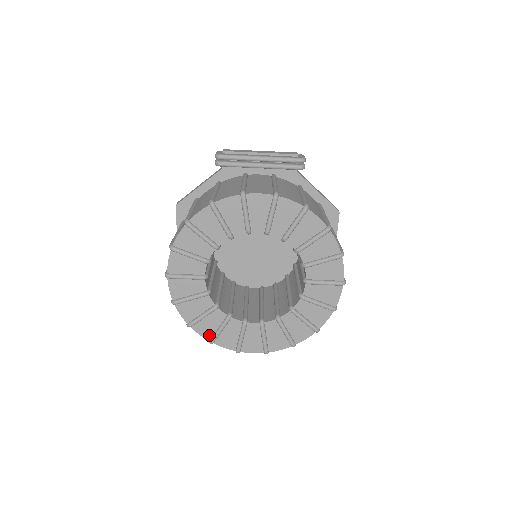
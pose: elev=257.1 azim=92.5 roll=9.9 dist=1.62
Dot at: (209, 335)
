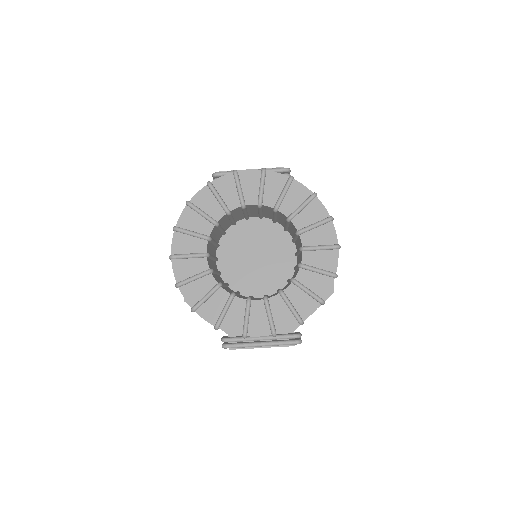
Dot at: (214, 319)
